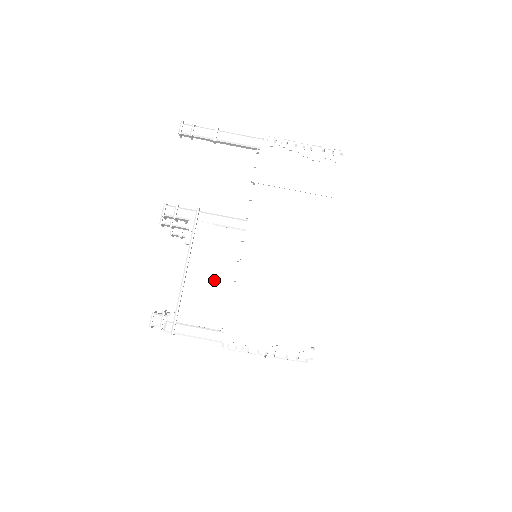
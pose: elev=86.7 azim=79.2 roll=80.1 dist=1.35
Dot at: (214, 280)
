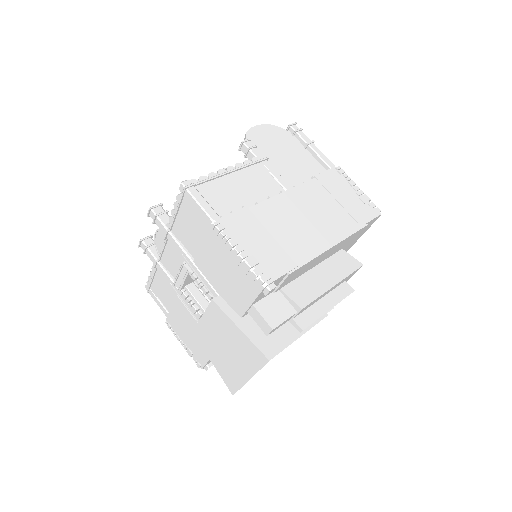
Dot at: (242, 193)
